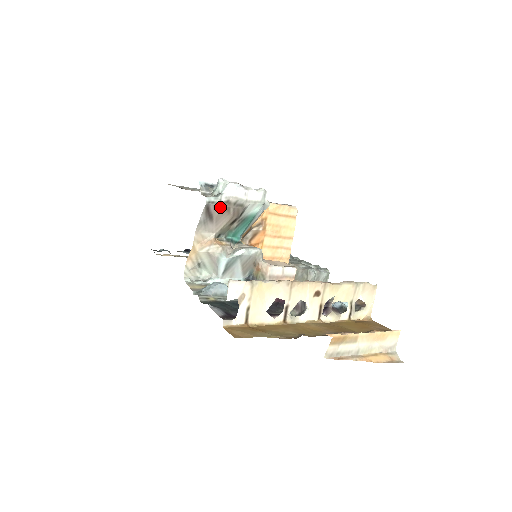
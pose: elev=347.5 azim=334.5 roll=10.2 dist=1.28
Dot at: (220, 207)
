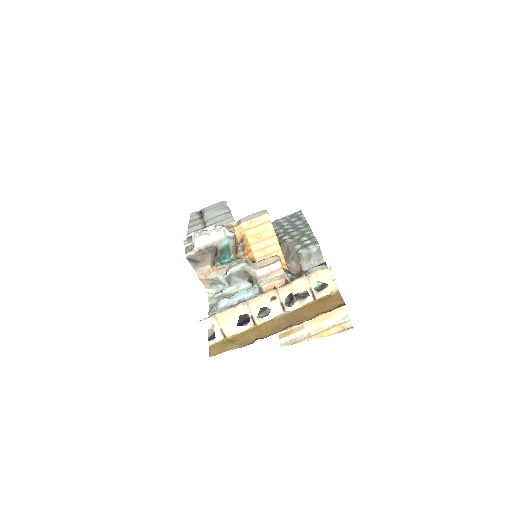
Dot at: (197, 255)
